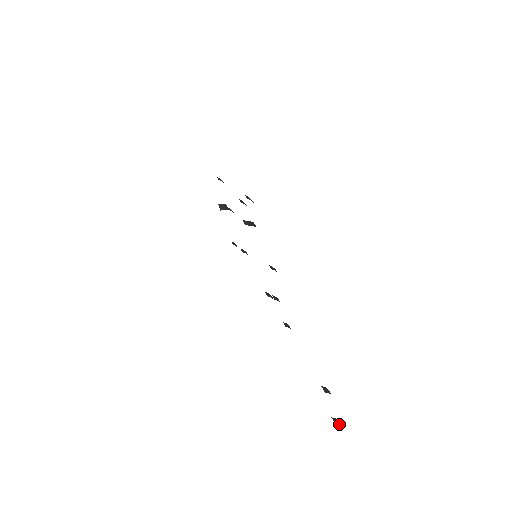
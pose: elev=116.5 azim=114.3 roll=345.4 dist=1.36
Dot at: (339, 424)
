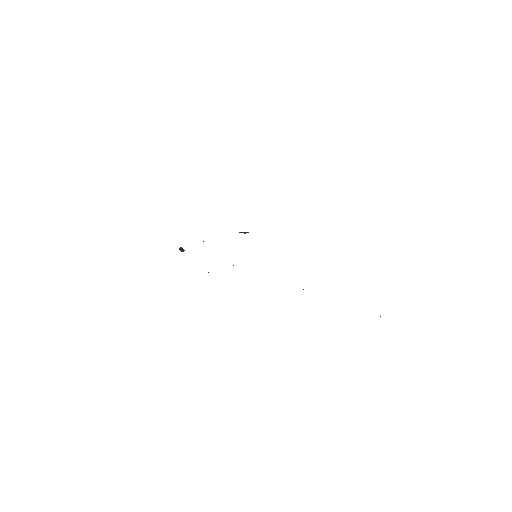
Dot at: occluded
